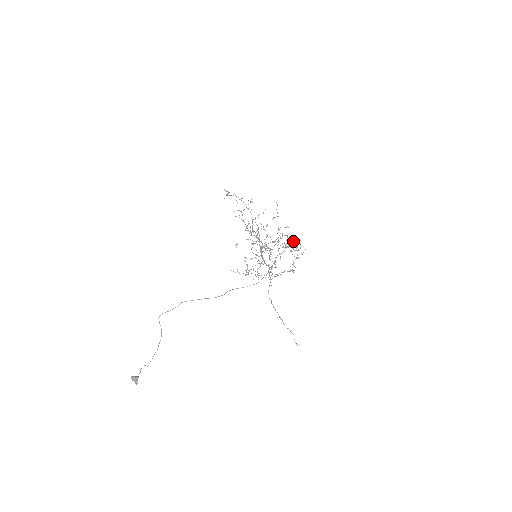
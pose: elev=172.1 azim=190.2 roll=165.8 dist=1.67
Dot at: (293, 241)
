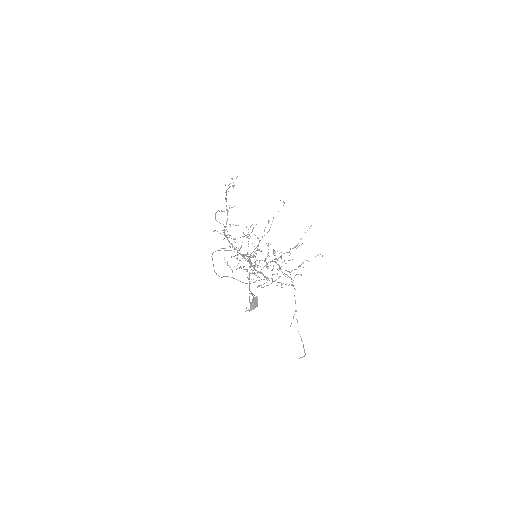
Dot at: occluded
